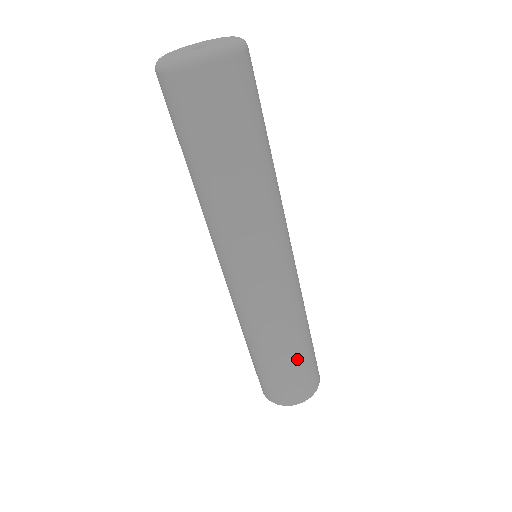
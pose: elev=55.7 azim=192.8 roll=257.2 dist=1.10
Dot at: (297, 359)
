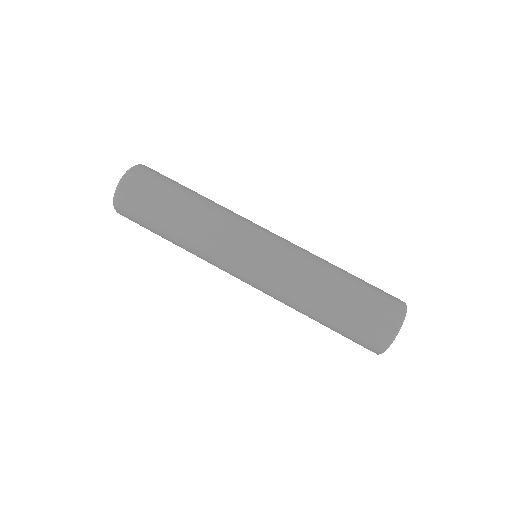
Dot at: (353, 282)
